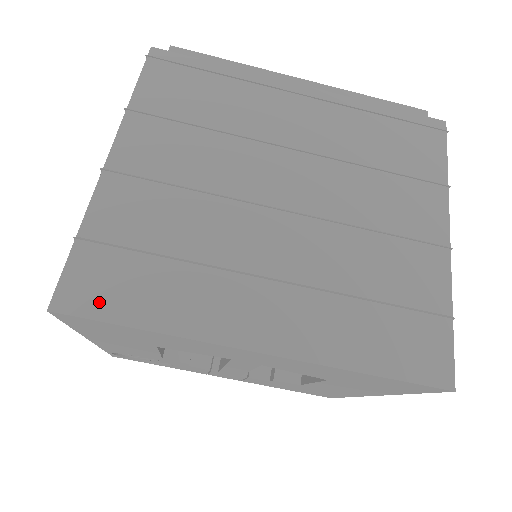
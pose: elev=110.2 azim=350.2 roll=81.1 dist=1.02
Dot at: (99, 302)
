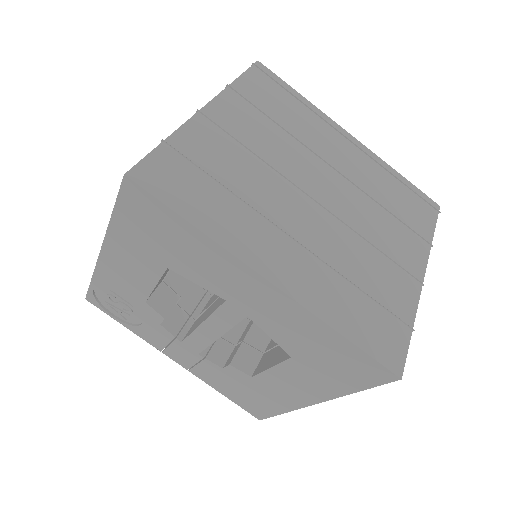
Dot at: (164, 189)
